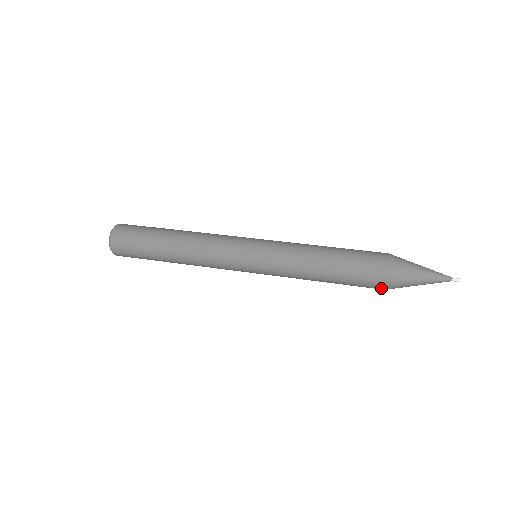
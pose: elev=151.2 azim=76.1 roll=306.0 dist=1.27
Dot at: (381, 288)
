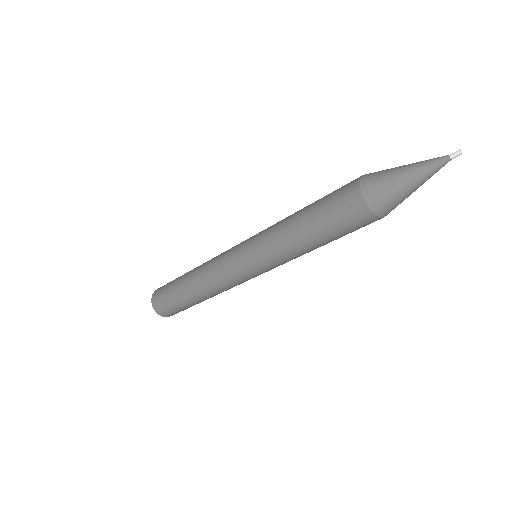
Dot at: (356, 187)
